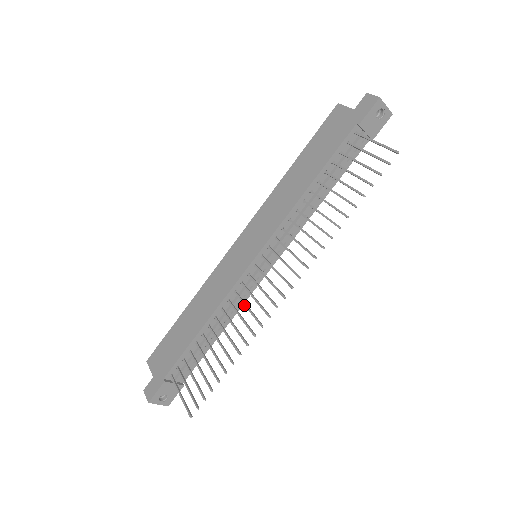
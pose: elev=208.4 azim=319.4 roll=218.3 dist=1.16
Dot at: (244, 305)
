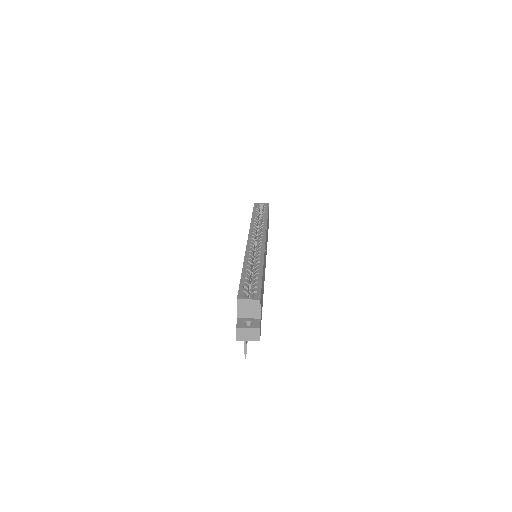
Dot at: occluded
